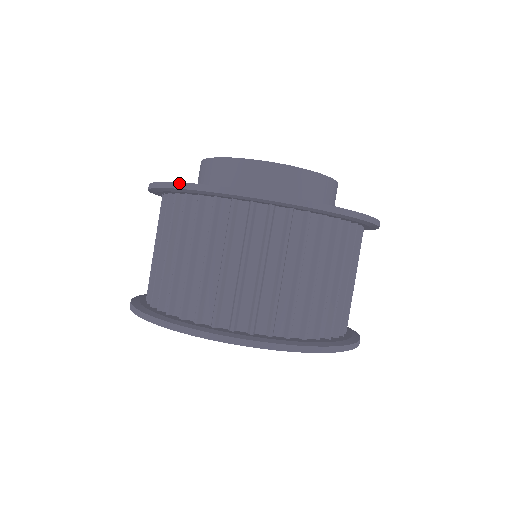
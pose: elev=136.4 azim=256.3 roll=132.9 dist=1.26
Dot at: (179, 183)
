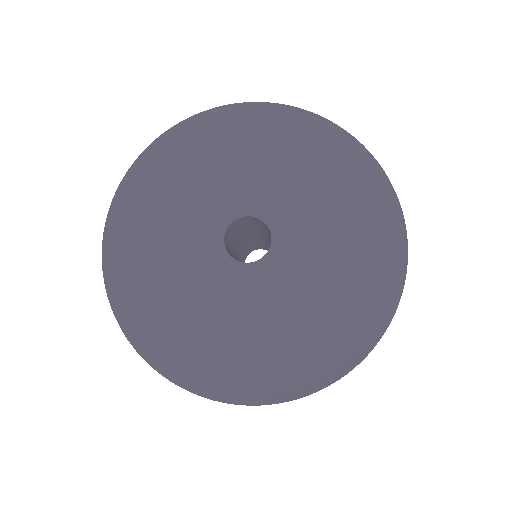
Dot at: occluded
